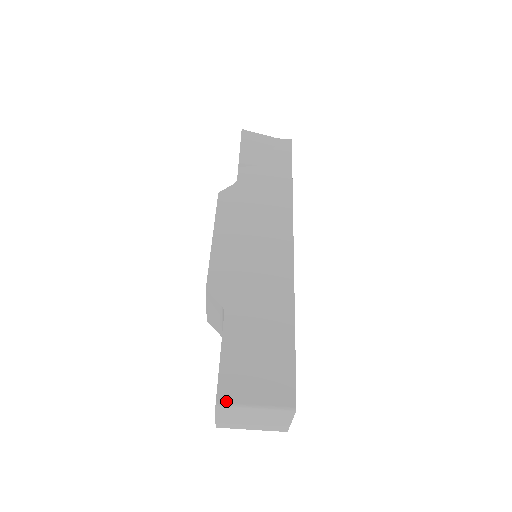
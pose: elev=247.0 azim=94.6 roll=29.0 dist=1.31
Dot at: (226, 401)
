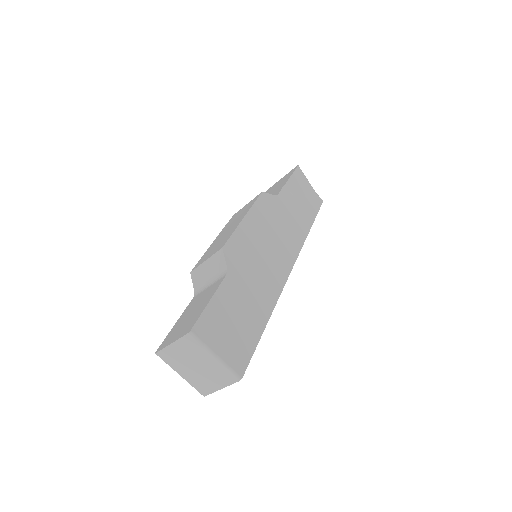
Dot at: (198, 335)
